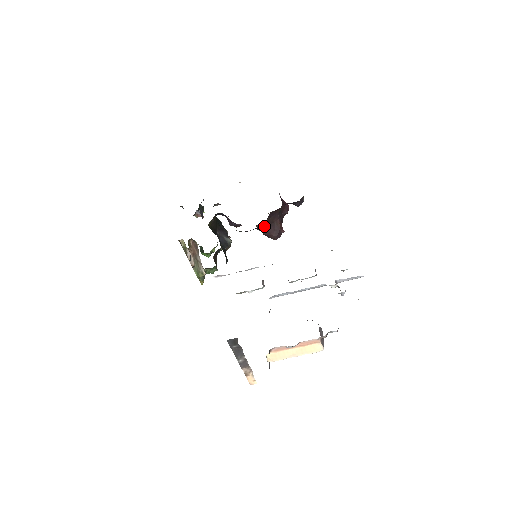
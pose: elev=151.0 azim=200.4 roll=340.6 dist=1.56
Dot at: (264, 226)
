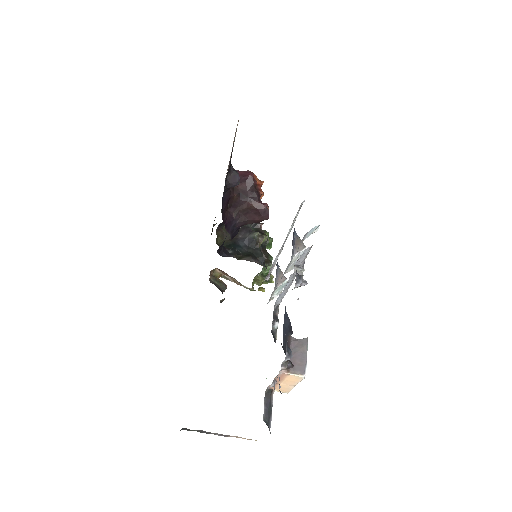
Dot at: (240, 221)
